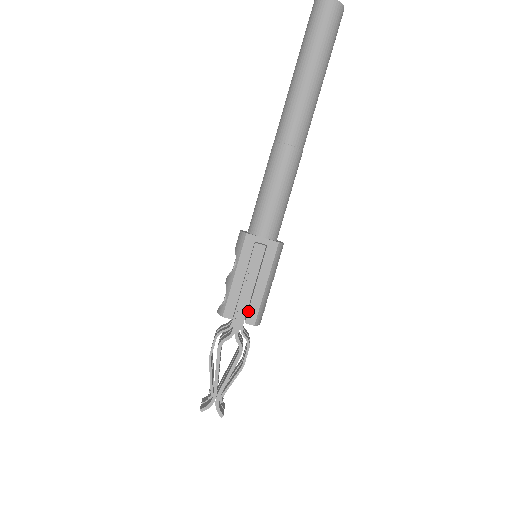
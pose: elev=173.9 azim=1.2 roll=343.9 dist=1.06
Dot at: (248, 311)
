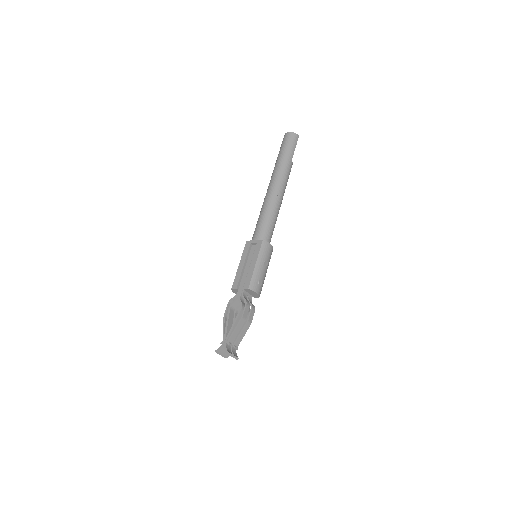
Dot at: (245, 281)
